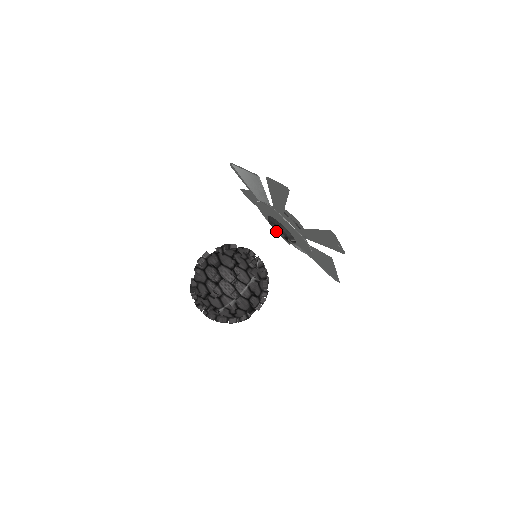
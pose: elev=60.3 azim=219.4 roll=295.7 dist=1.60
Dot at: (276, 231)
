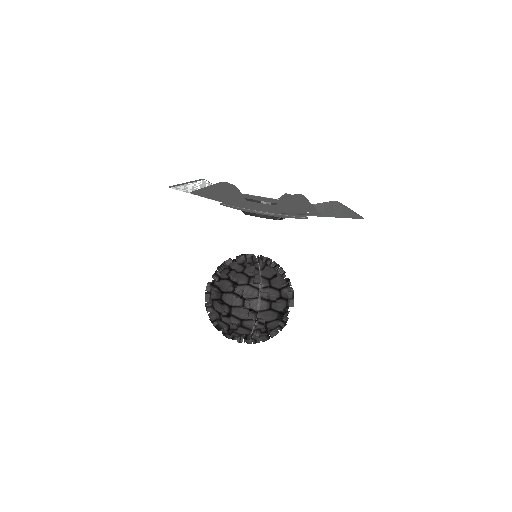
Dot at: occluded
